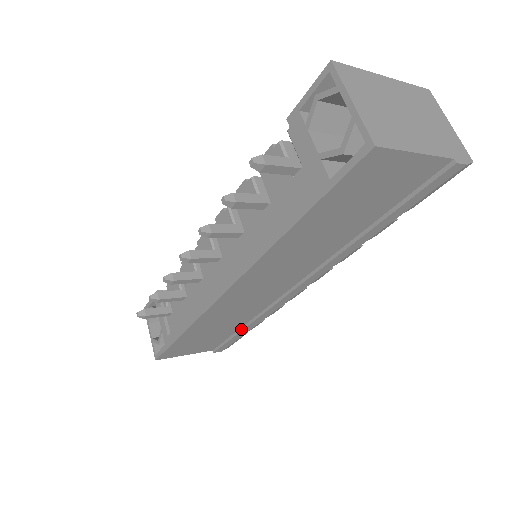
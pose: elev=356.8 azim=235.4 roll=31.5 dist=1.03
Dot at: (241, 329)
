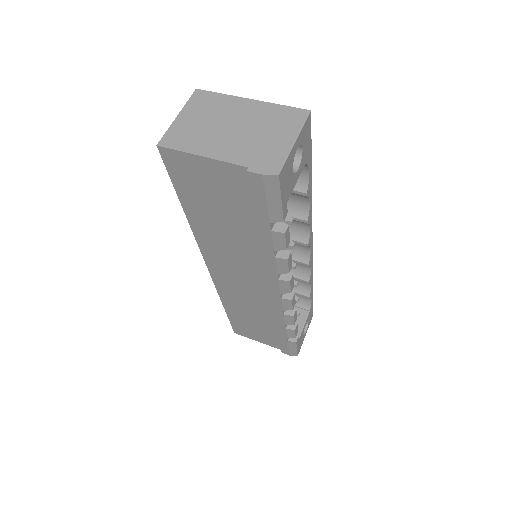
Dot at: (278, 330)
